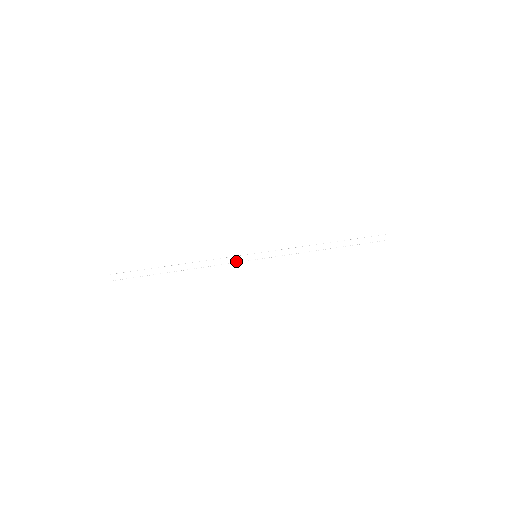
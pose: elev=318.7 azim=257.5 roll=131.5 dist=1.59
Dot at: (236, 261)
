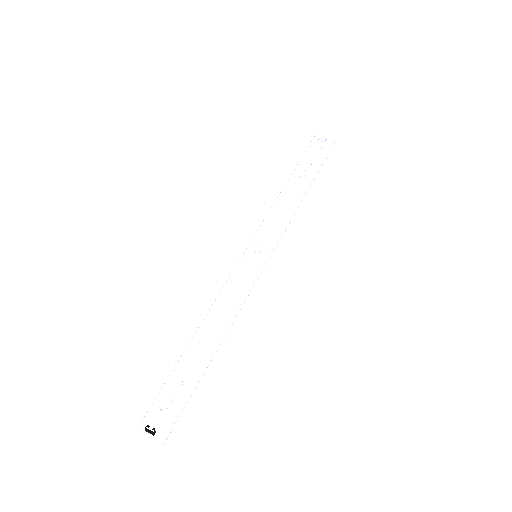
Dot at: occluded
